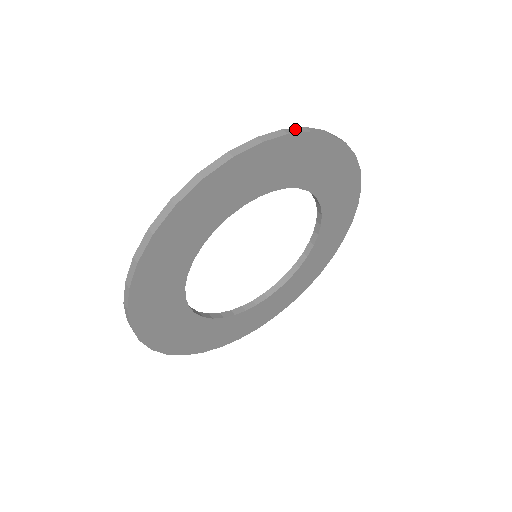
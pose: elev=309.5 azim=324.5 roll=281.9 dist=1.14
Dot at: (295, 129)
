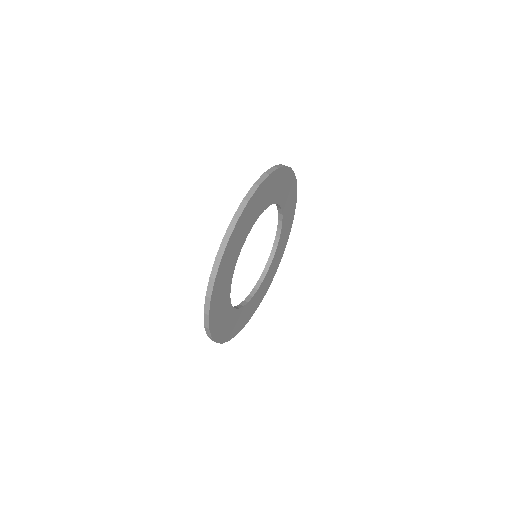
Dot at: (220, 249)
